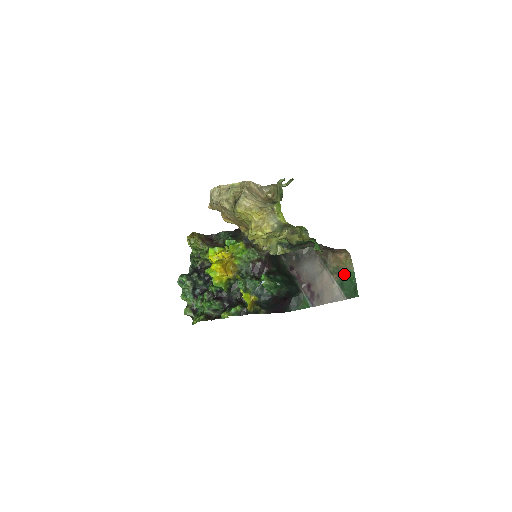
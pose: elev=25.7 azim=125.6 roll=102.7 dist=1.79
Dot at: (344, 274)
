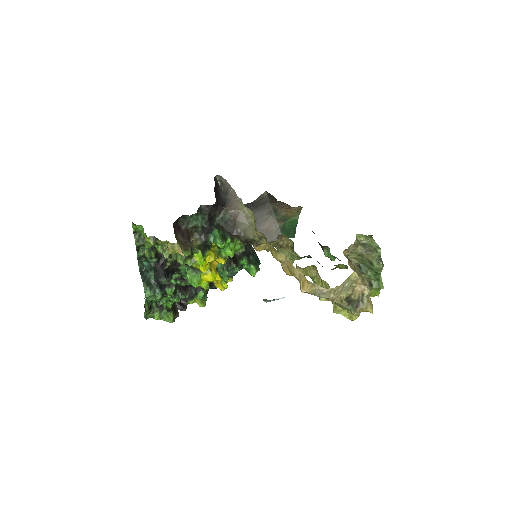
Dot at: (288, 220)
